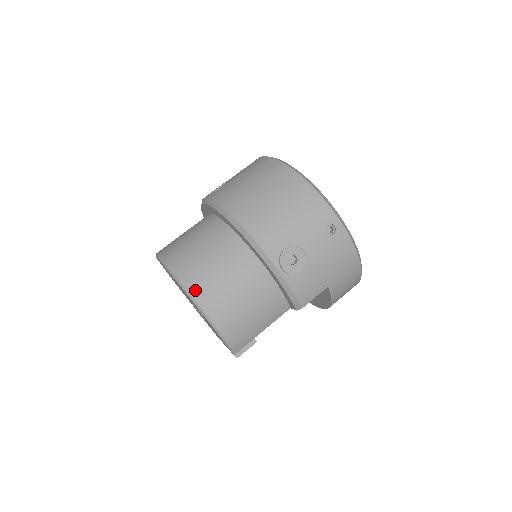
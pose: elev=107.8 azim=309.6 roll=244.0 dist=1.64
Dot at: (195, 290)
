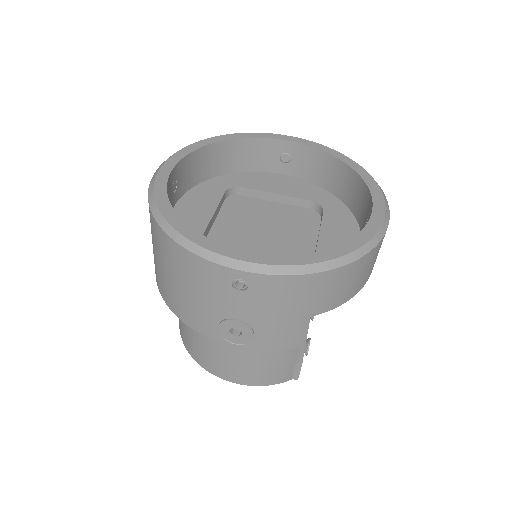
Dot at: (204, 365)
